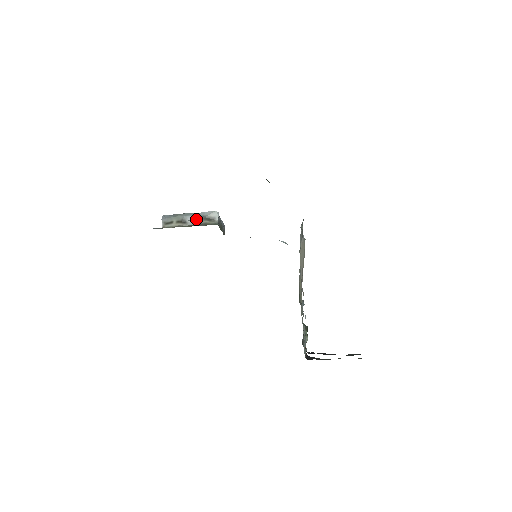
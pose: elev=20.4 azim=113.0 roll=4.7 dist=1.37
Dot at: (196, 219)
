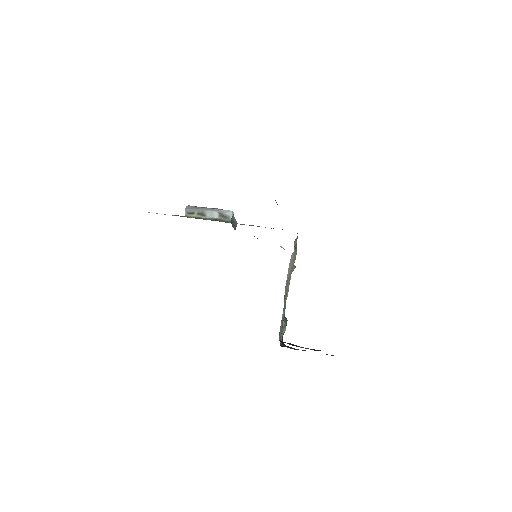
Dot at: (213, 219)
